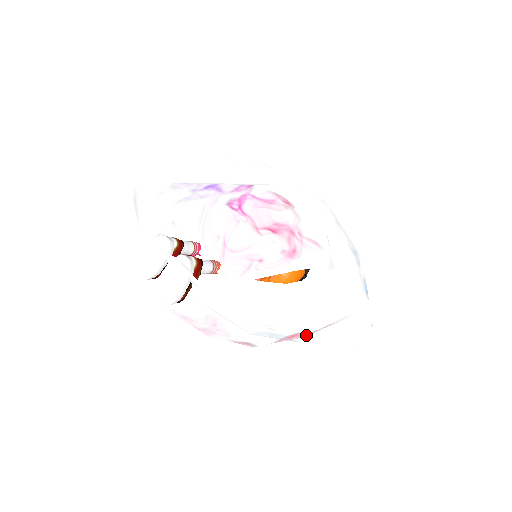
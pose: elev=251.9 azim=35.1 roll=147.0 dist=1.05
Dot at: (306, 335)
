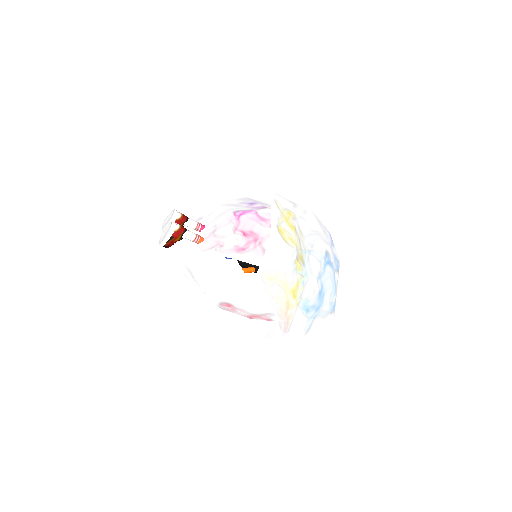
Dot at: (202, 290)
